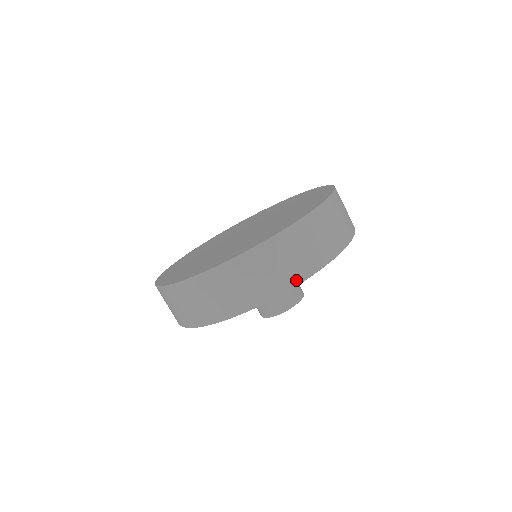
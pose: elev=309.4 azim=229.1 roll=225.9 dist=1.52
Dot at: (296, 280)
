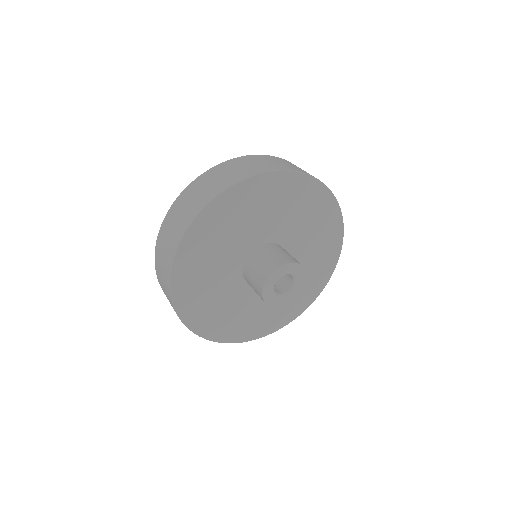
Dot at: (275, 169)
